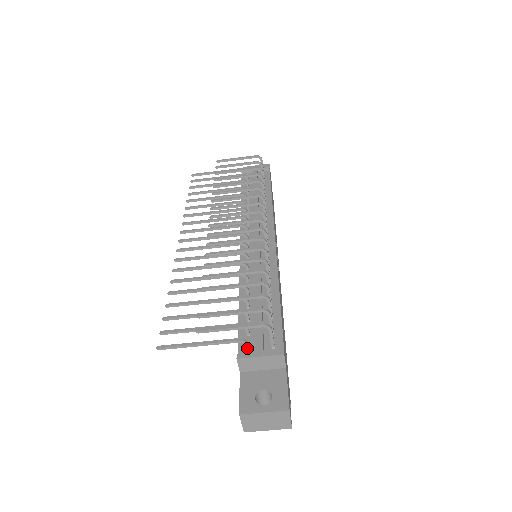
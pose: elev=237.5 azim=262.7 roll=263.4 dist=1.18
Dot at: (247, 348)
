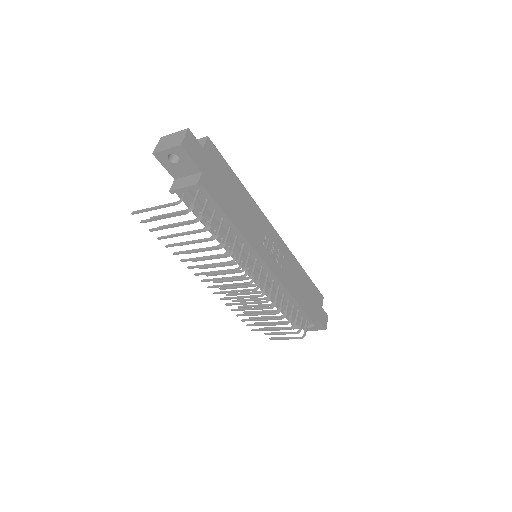
Dot at: occluded
